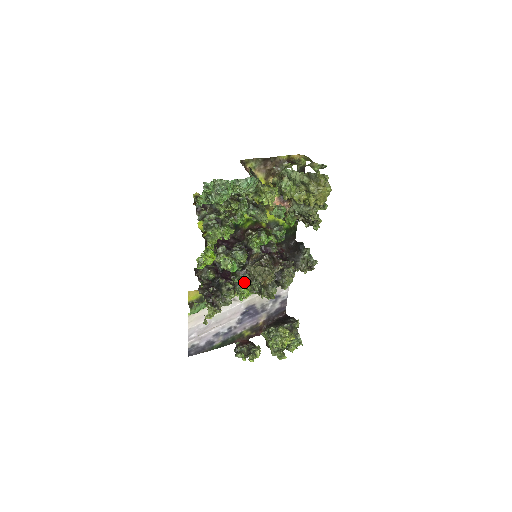
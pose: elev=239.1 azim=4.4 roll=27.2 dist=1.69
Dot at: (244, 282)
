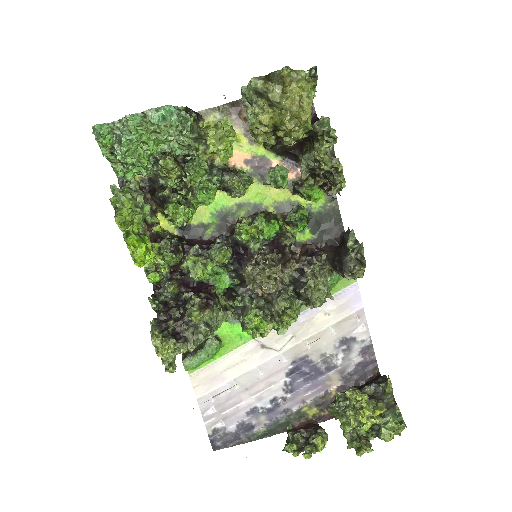
Dot at: (251, 305)
